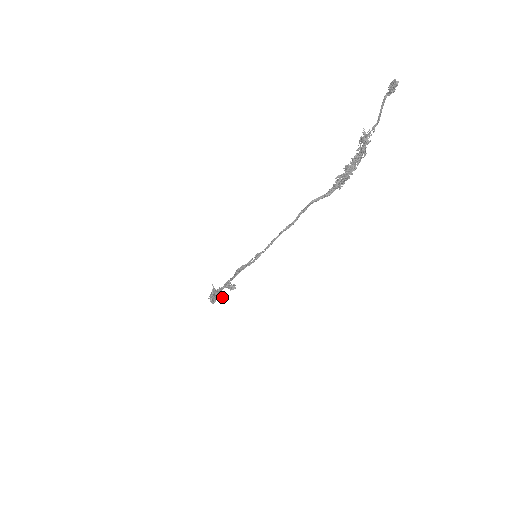
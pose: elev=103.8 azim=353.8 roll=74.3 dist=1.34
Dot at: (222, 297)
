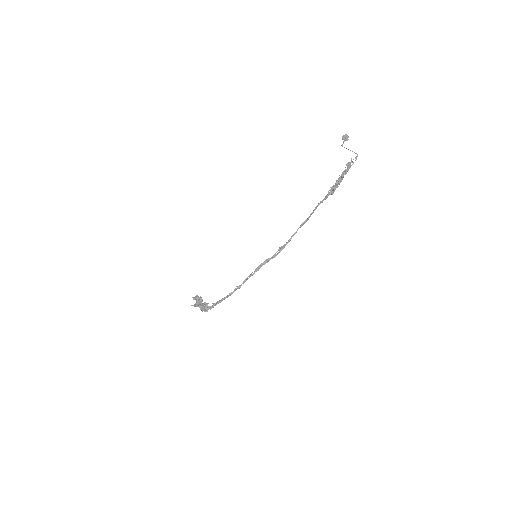
Dot at: occluded
